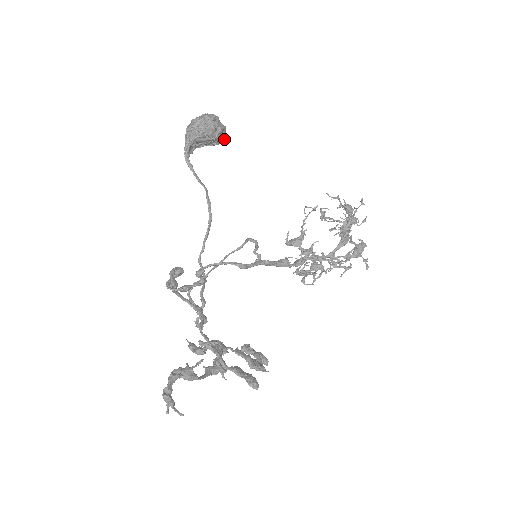
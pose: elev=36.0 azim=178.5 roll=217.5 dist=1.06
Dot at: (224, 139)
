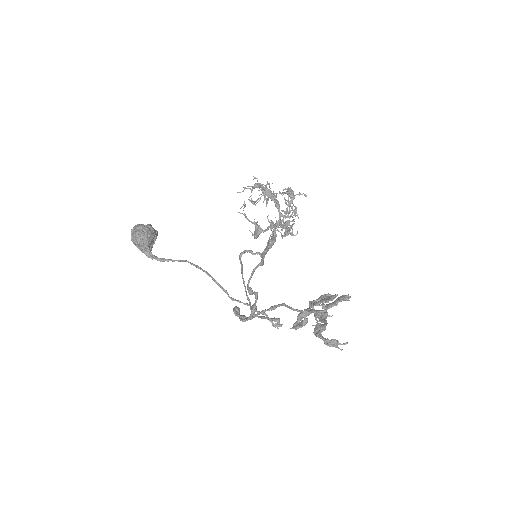
Dot at: (156, 231)
